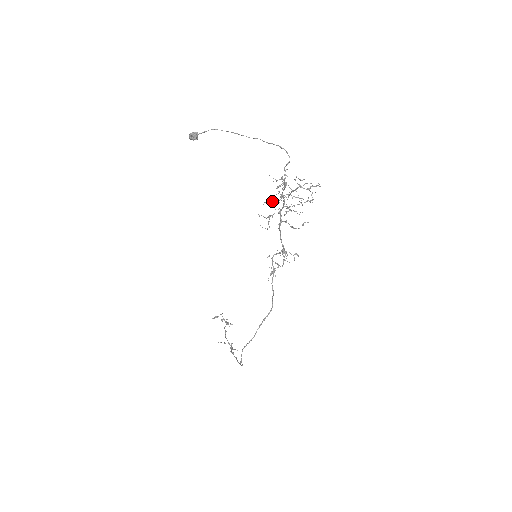
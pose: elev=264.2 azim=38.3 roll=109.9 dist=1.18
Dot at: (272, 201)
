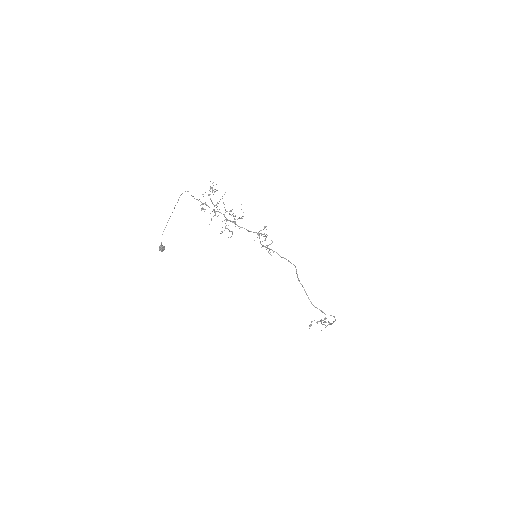
Dot at: (211, 218)
